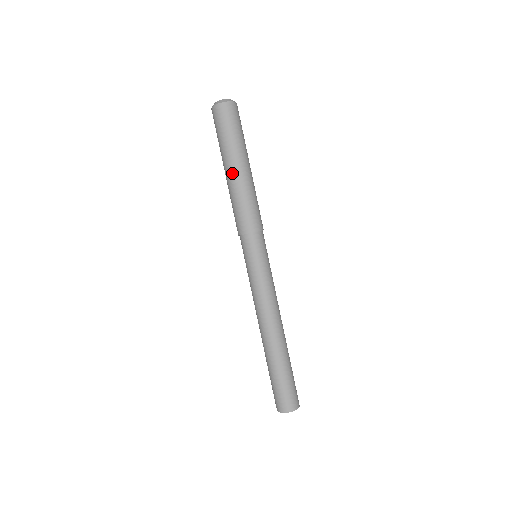
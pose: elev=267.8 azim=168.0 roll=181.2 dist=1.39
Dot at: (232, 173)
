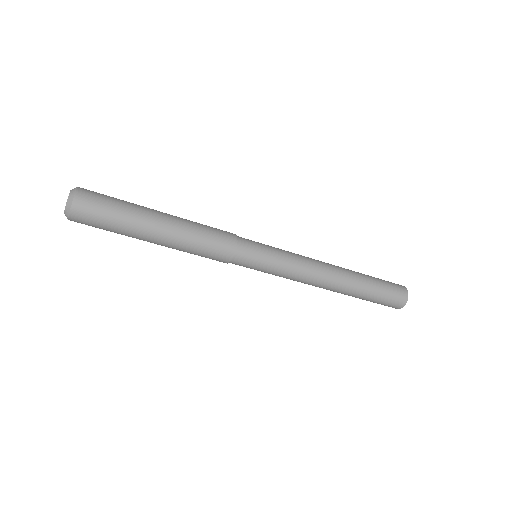
Dot at: (162, 235)
